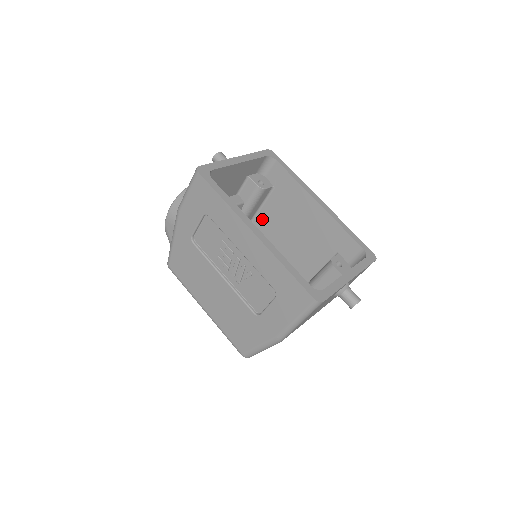
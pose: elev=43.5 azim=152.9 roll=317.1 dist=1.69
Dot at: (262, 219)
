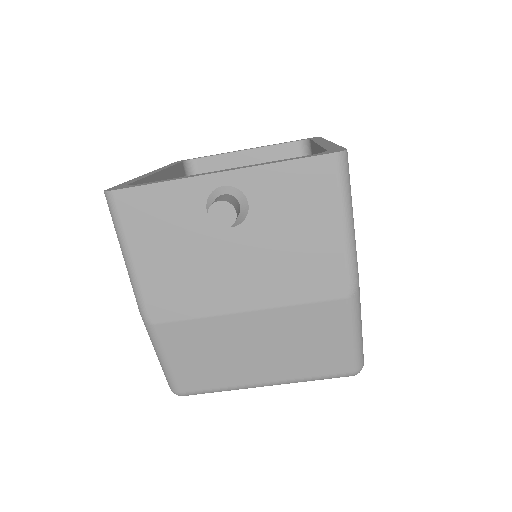
Dot at: occluded
